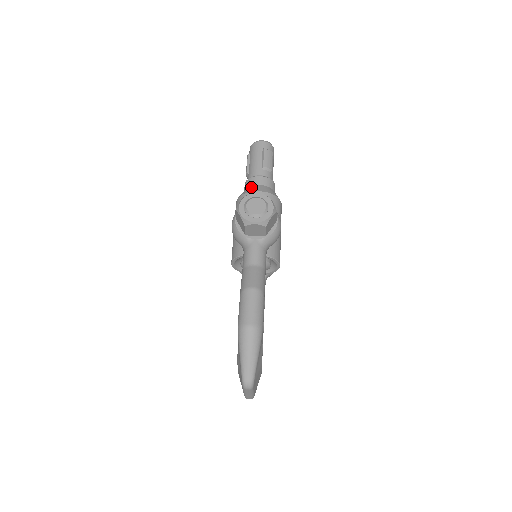
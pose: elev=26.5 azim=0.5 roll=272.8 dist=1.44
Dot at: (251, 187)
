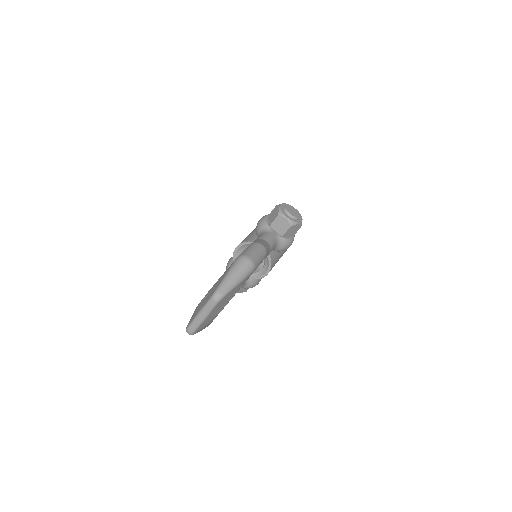
Dot at: occluded
